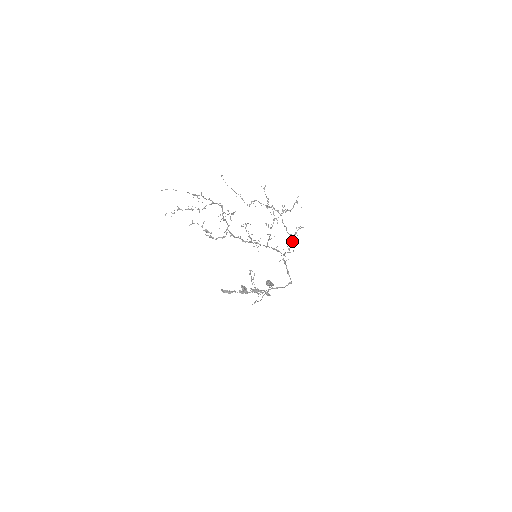
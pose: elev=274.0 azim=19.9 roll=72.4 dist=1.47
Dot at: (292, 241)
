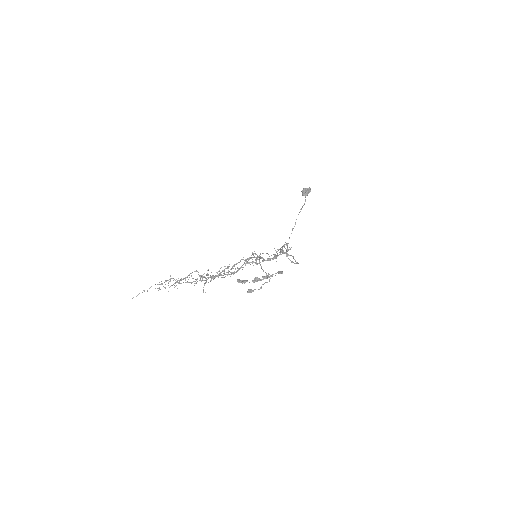
Dot at: (282, 252)
